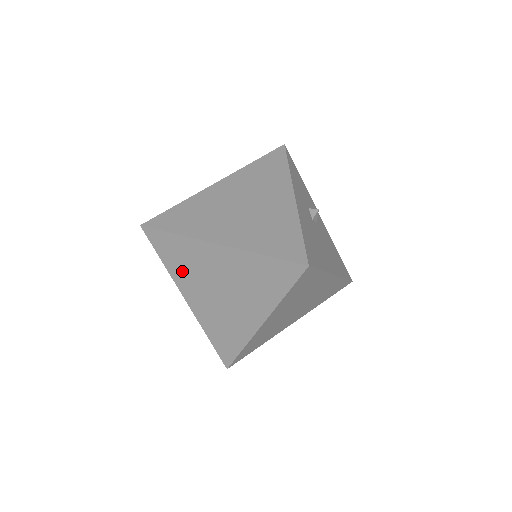
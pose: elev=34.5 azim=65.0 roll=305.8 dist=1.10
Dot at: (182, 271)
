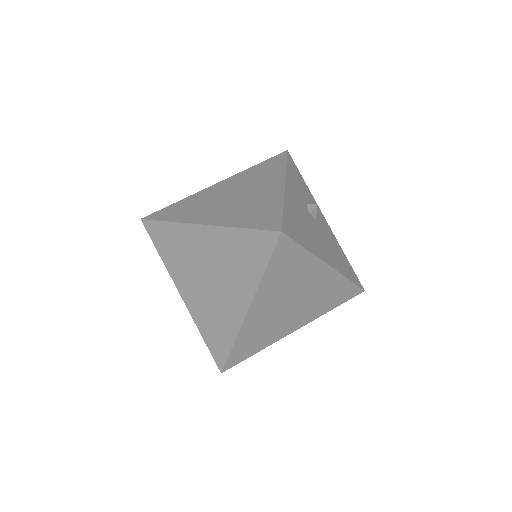
Dot at: (176, 262)
